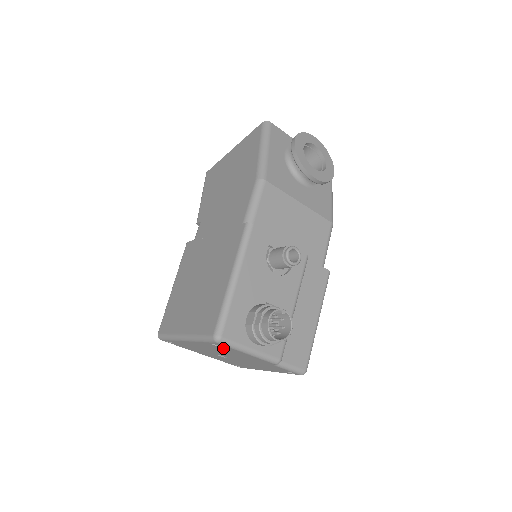
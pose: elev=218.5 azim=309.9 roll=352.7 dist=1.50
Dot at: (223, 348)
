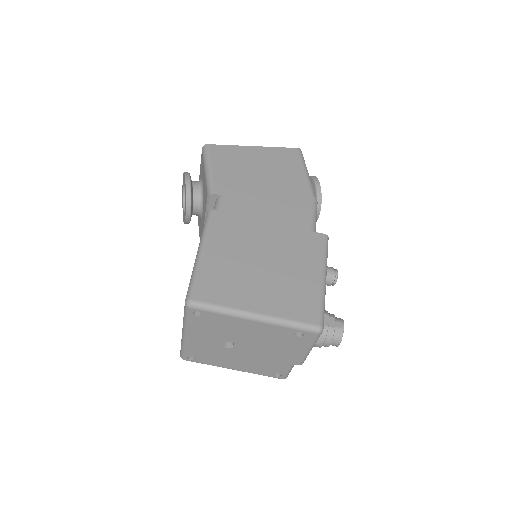
Dot at: (294, 339)
